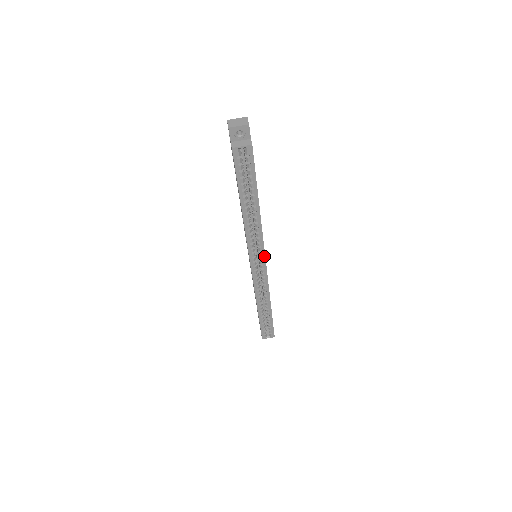
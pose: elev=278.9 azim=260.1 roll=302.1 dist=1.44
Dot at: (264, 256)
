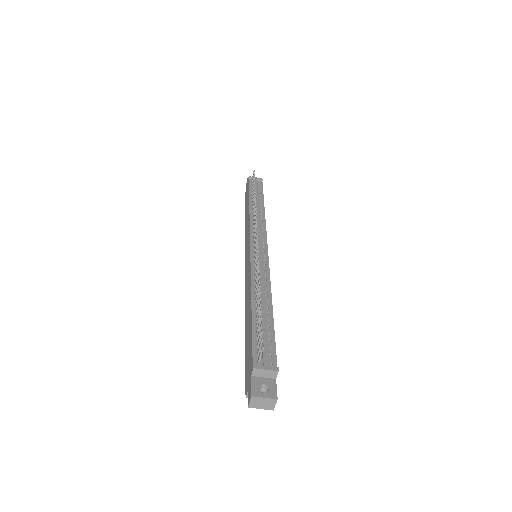
Dot at: occluded
